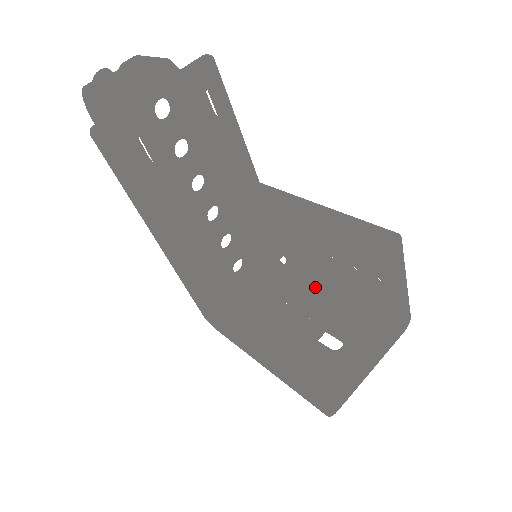
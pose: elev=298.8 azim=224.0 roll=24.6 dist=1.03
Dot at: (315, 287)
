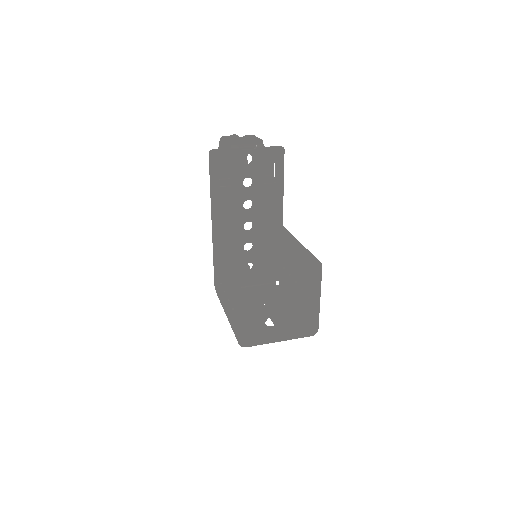
Dot at: (283, 300)
